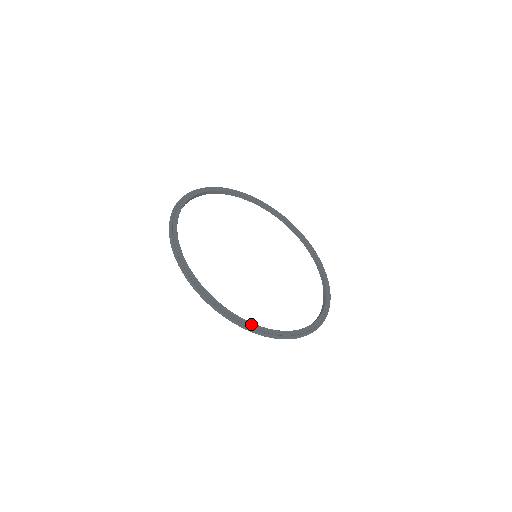
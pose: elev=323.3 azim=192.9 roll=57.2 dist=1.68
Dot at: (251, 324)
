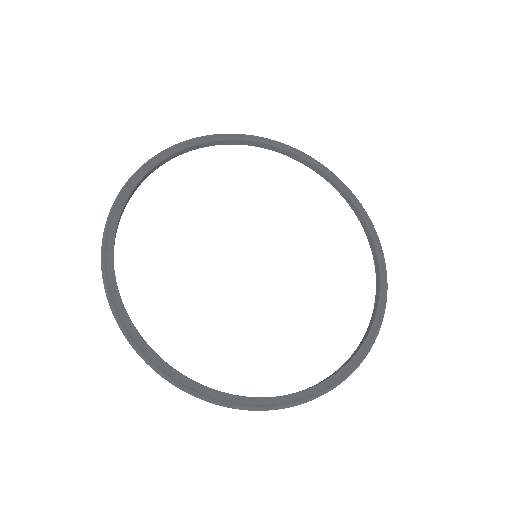
Dot at: (291, 395)
